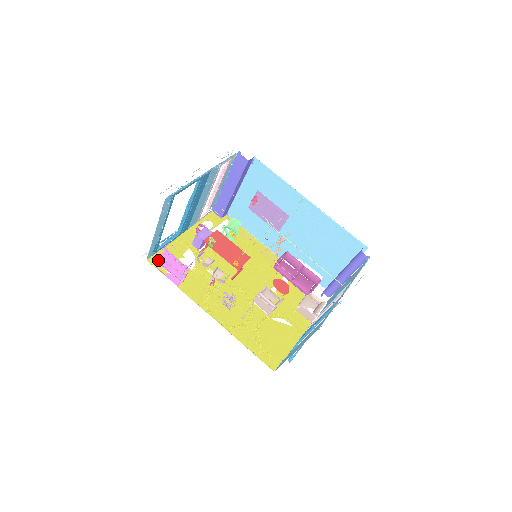
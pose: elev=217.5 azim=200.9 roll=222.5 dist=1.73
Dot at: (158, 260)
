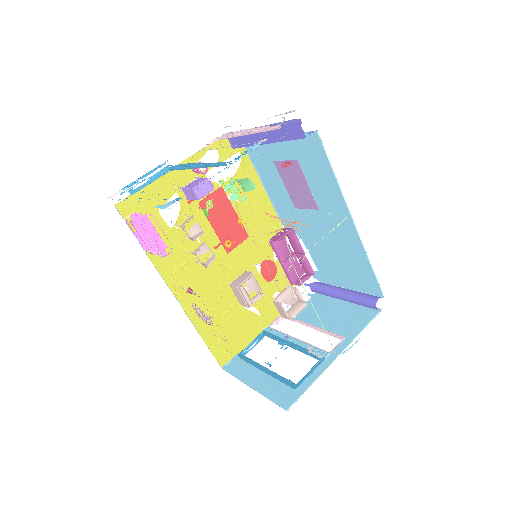
Dot at: (130, 207)
